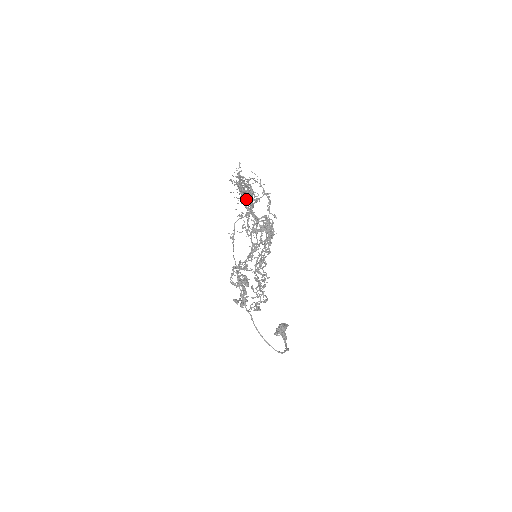
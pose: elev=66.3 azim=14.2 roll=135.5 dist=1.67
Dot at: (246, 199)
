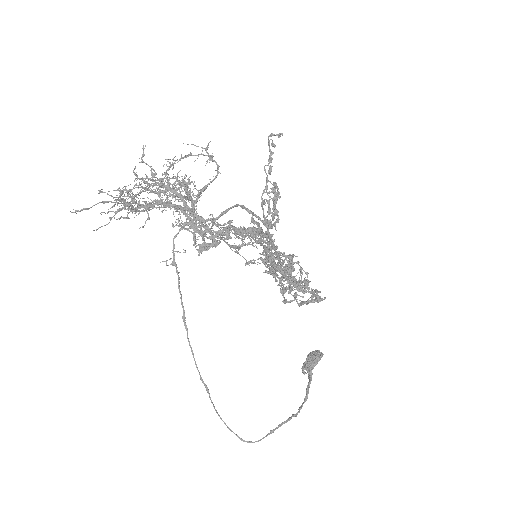
Dot at: occluded
